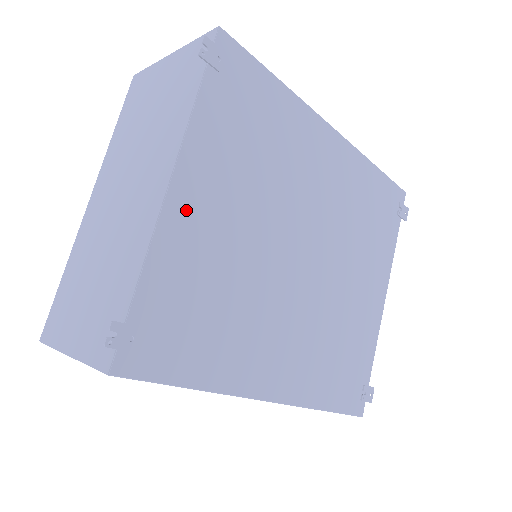
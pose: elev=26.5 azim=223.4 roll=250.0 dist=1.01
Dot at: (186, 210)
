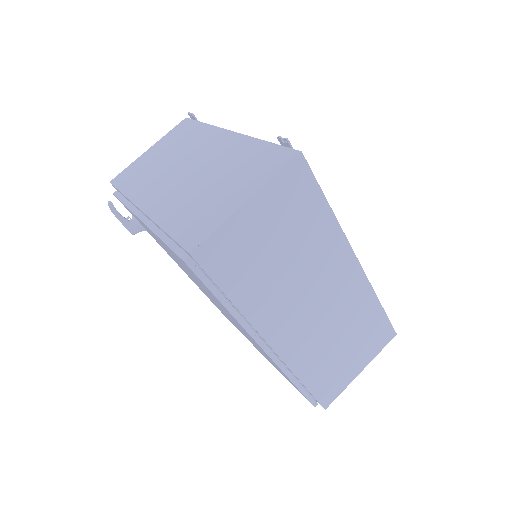
Dot at: occluded
